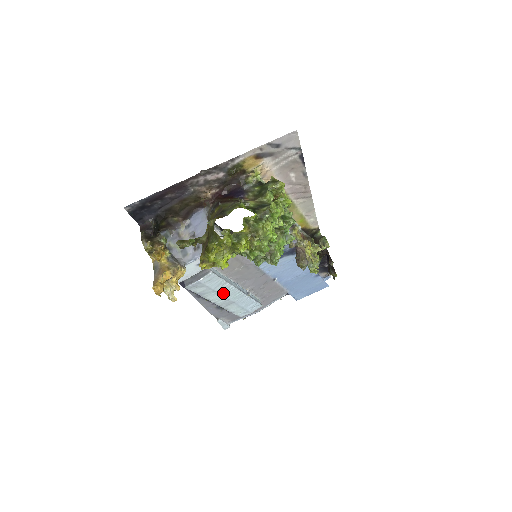
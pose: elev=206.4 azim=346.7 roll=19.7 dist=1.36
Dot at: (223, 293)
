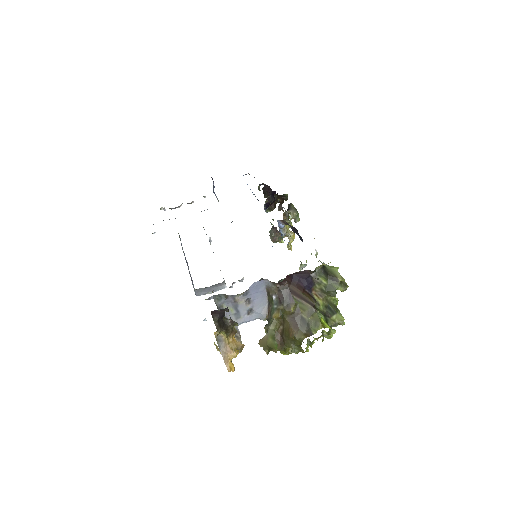
Dot at: occluded
